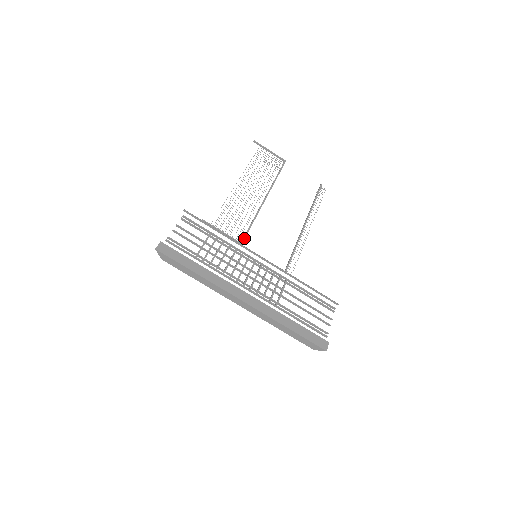
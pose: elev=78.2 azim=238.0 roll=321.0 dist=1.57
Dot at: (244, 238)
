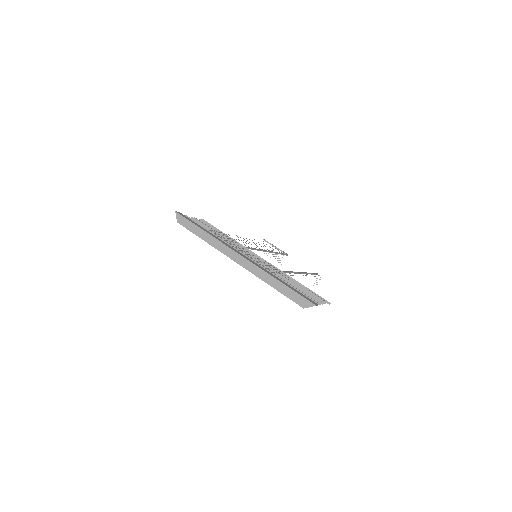
Dot at: (247, 247)
